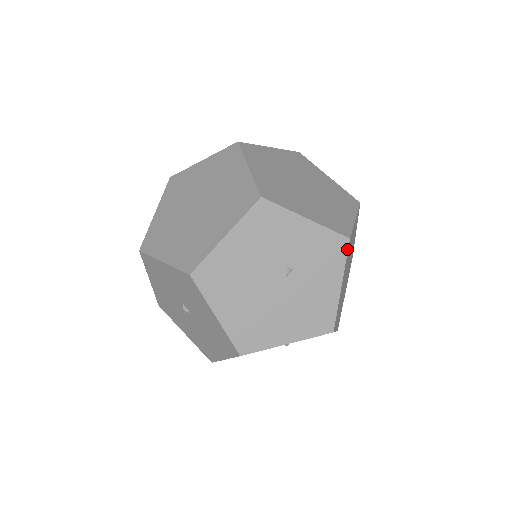
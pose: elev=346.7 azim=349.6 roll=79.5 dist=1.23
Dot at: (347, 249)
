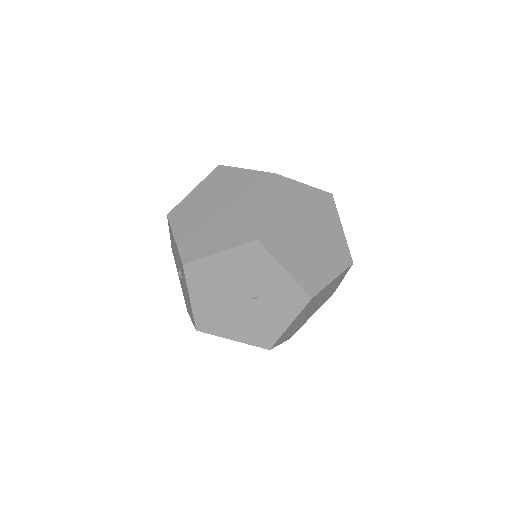
Dot at: (306, 304)
